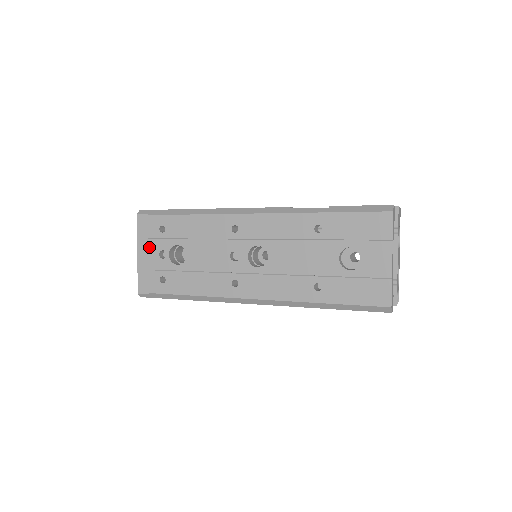
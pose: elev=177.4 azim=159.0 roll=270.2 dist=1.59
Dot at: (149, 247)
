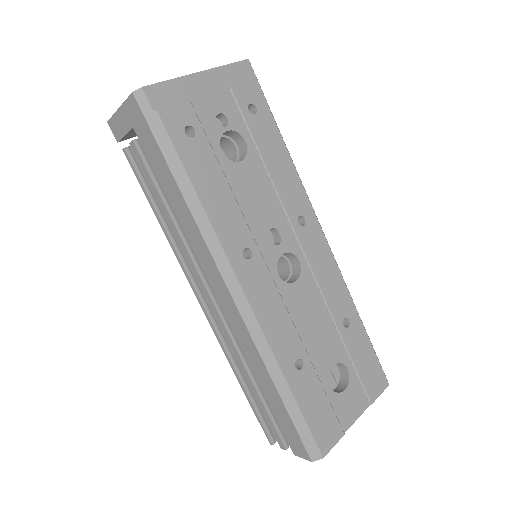
Dot at: (220, 92)
